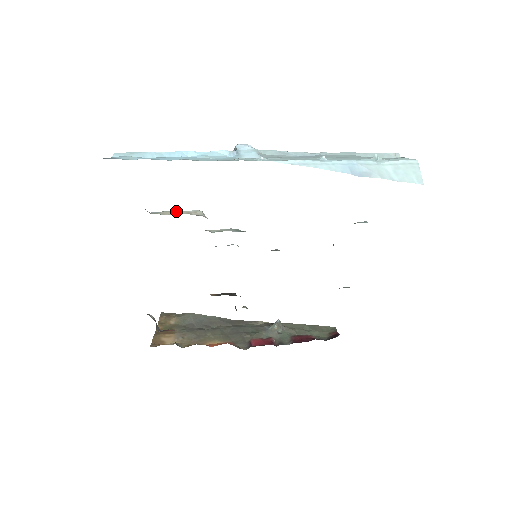
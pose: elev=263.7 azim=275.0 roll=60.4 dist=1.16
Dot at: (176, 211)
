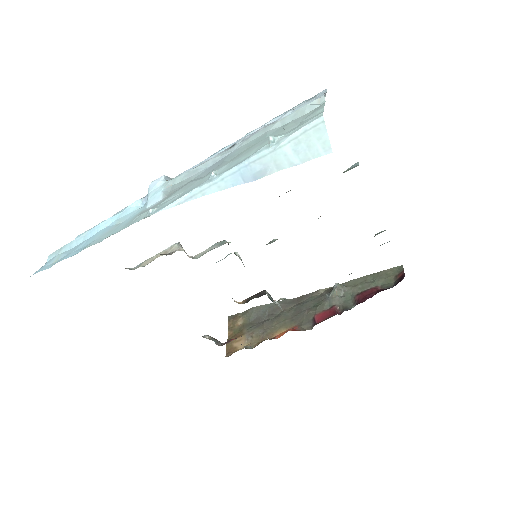
Dot at: (155, 255)
